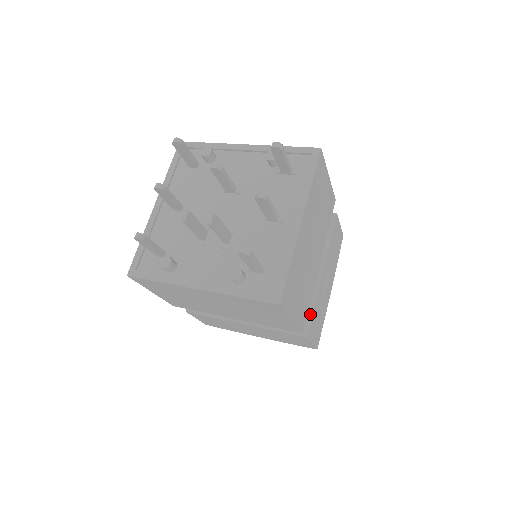
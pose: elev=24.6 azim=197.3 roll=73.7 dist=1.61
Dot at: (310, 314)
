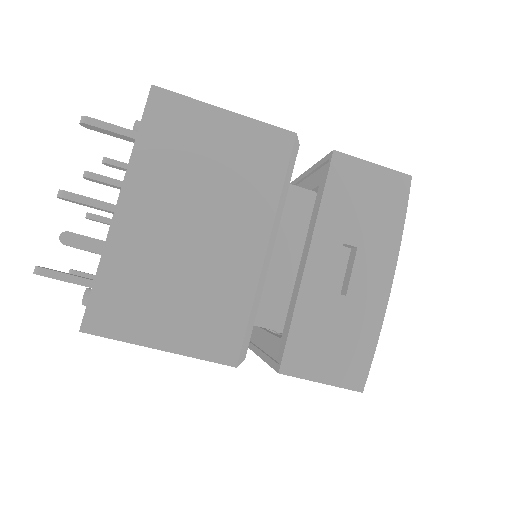
Dot at: (286, 333)
